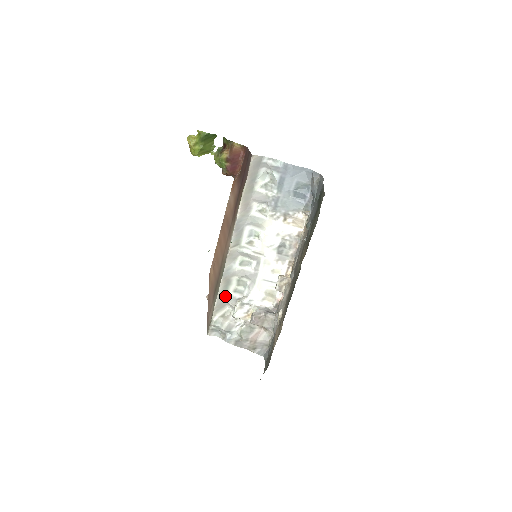
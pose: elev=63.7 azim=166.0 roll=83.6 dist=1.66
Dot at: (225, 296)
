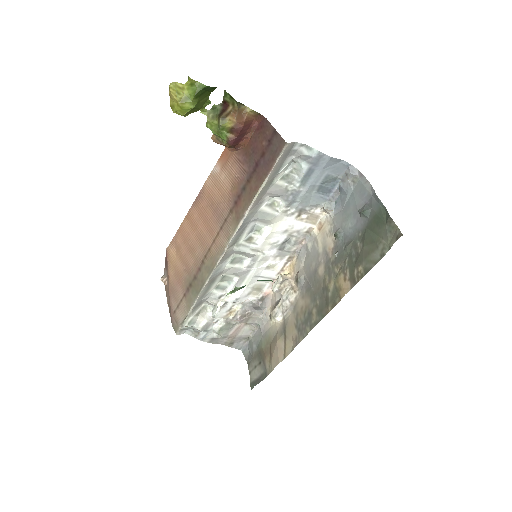
Dot at: (205, 295)
